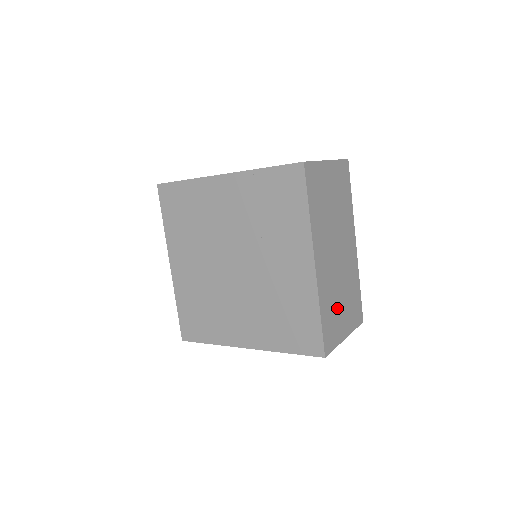
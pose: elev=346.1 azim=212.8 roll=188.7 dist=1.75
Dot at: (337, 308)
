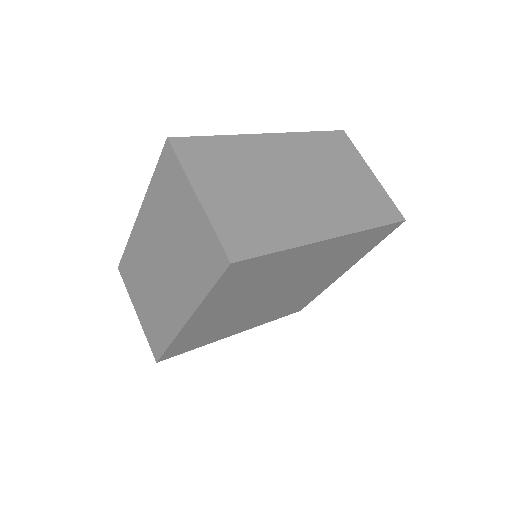
Dot at: occluded
